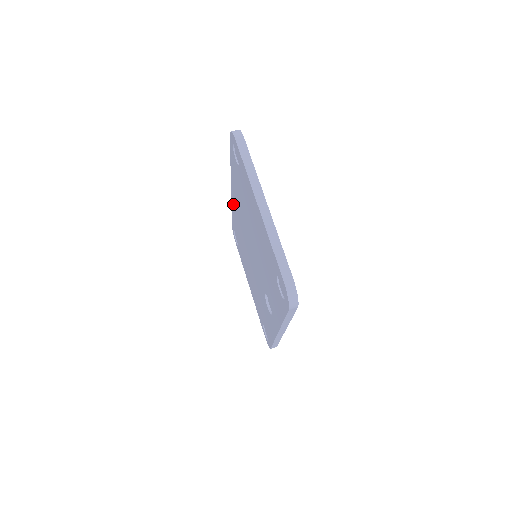
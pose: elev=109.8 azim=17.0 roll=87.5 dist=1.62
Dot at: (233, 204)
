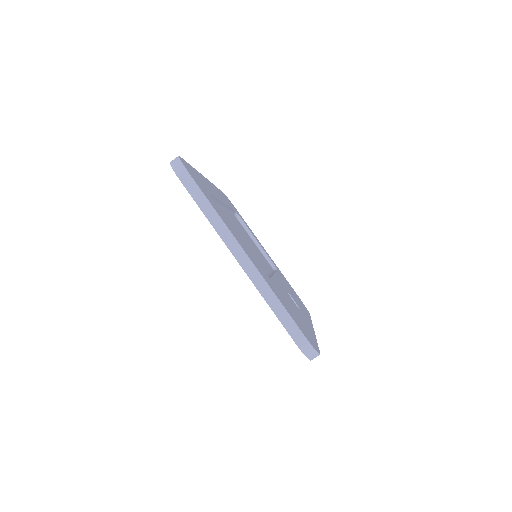
Dot at: occluded
